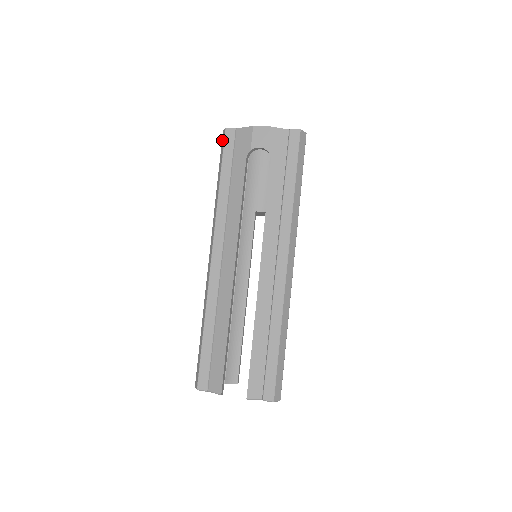
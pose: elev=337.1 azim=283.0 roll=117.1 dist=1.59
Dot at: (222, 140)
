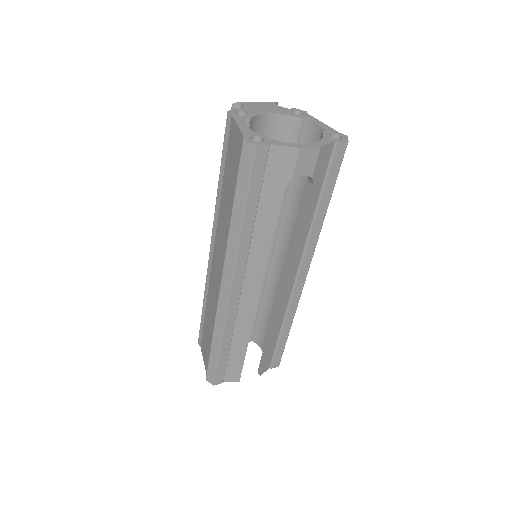
Dot at: (244, 157)
